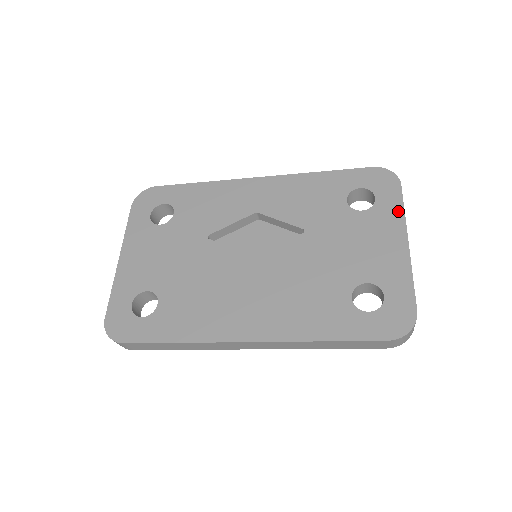
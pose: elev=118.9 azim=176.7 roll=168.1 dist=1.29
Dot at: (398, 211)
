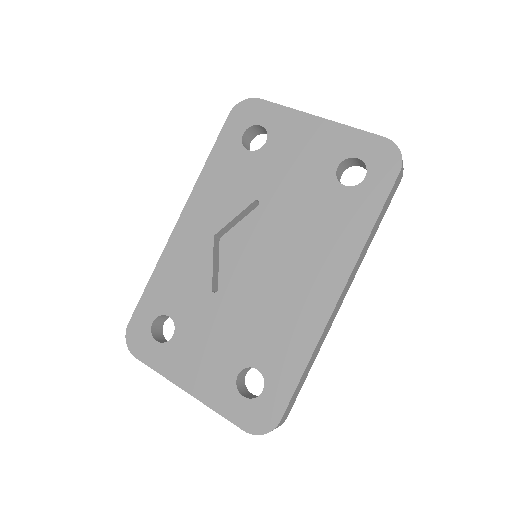
Dot at: (284, 112)
